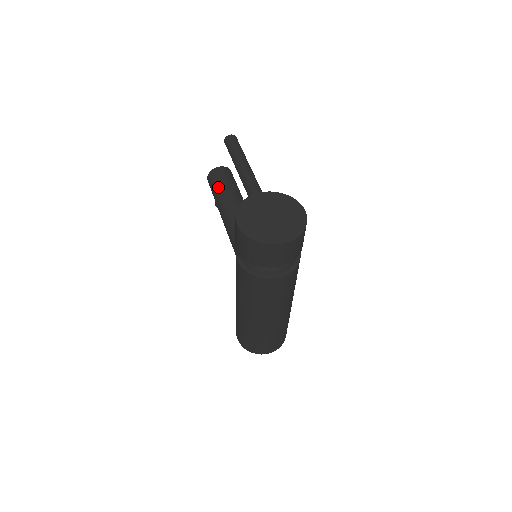
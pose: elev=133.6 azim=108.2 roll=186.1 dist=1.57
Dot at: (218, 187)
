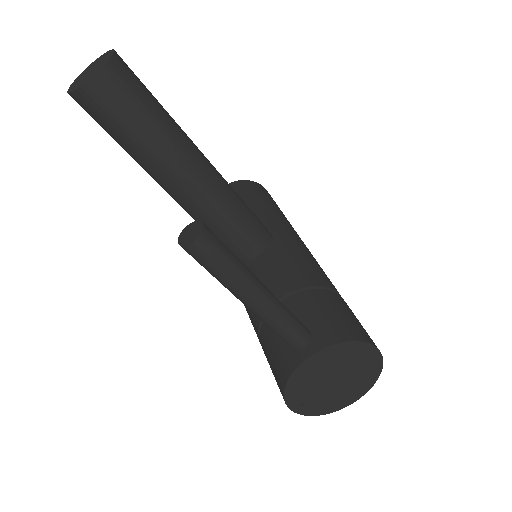
Dot at: (122, 139)
